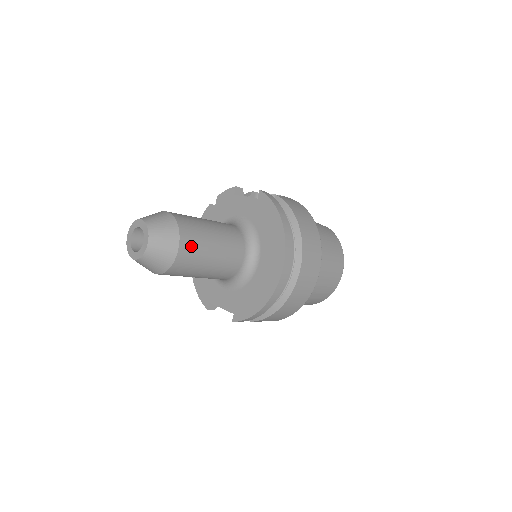
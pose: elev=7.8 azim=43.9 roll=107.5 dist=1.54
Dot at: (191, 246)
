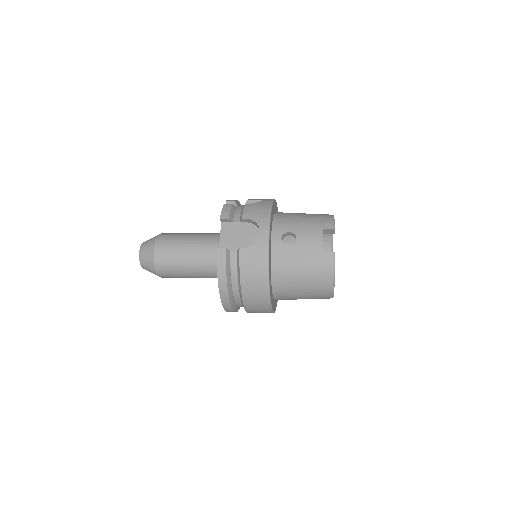
Dot at: (168, 275)
